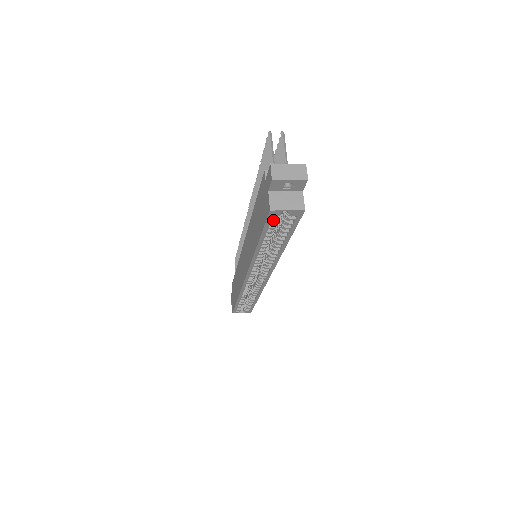
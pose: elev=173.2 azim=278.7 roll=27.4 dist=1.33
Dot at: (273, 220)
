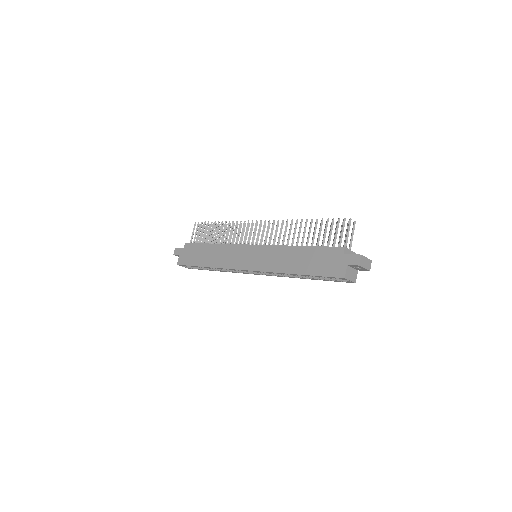
Dot at: occluded
